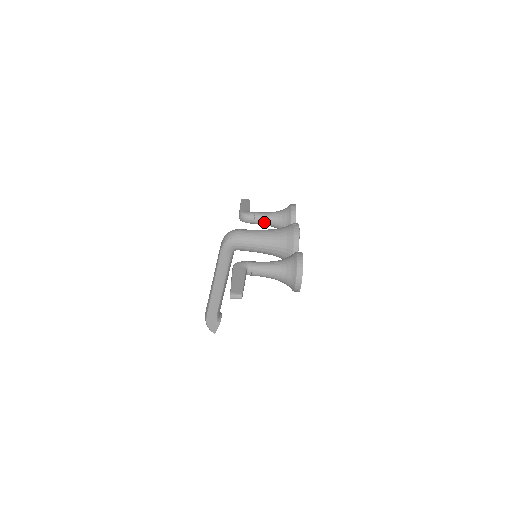
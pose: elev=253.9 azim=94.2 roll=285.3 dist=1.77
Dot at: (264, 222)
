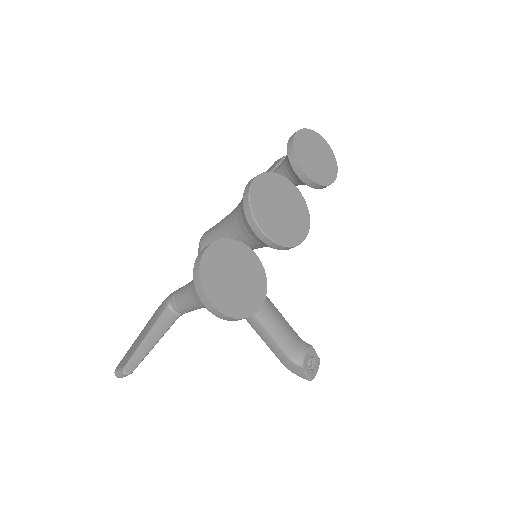
Dot at: occluded
